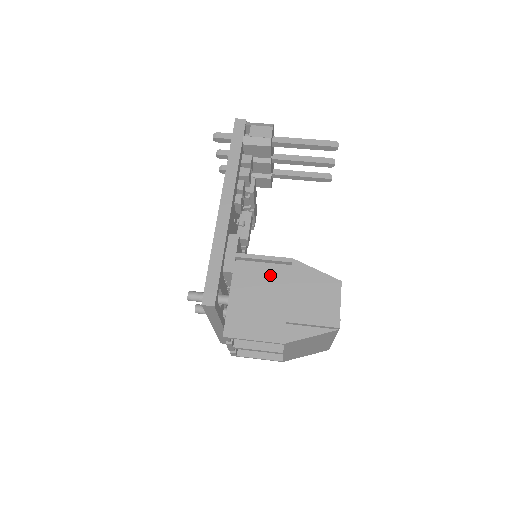
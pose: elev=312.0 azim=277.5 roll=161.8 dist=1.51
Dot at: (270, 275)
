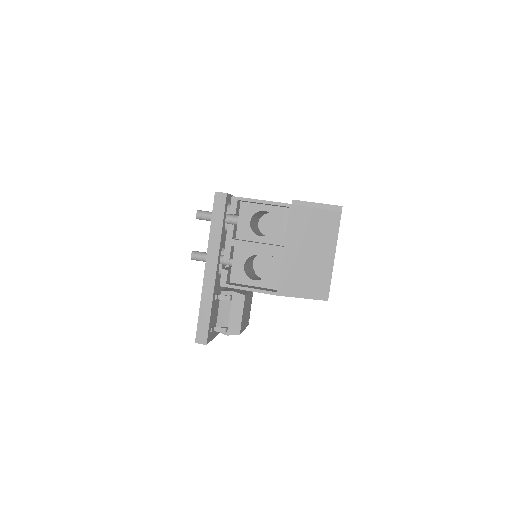
Dot at: occluded
